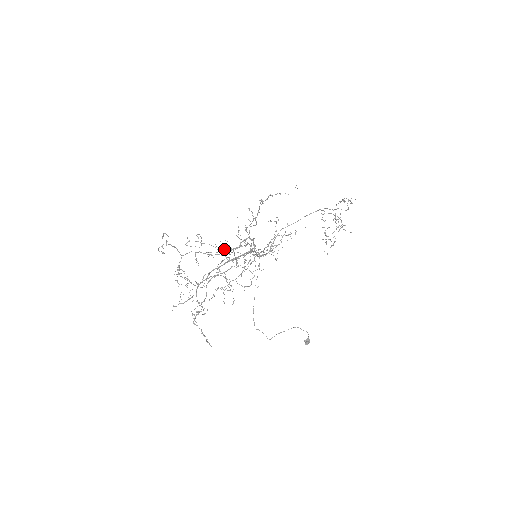
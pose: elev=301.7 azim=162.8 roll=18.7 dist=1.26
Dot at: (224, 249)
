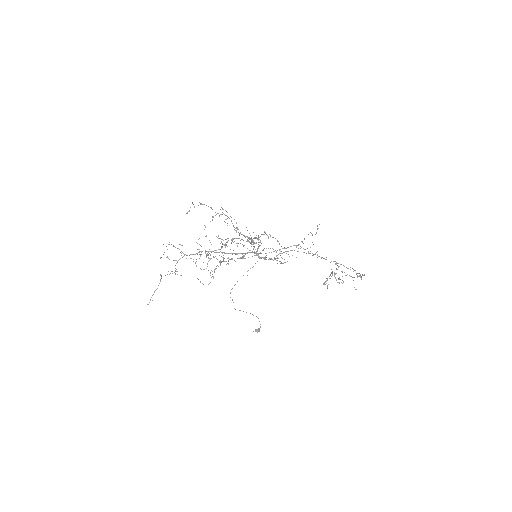
Dot at: occluded
